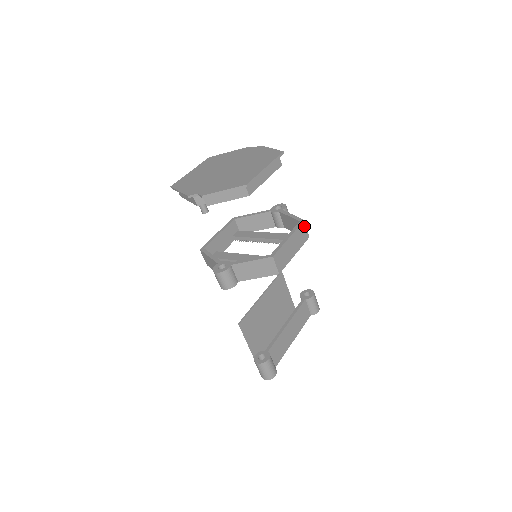
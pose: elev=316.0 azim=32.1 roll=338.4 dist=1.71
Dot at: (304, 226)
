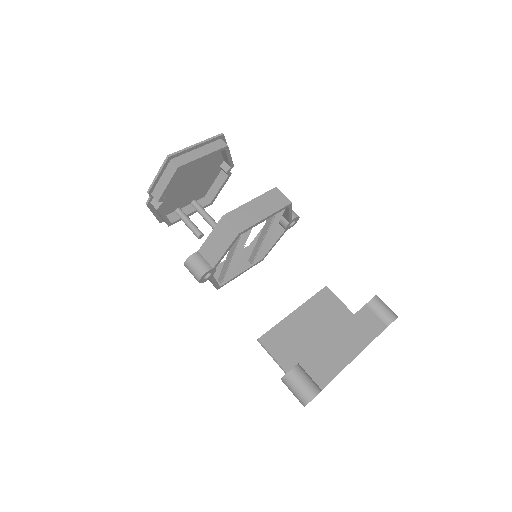
Dot at: (278, 192)
